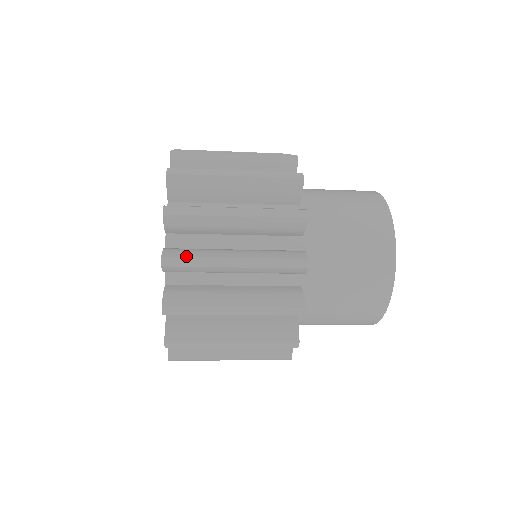
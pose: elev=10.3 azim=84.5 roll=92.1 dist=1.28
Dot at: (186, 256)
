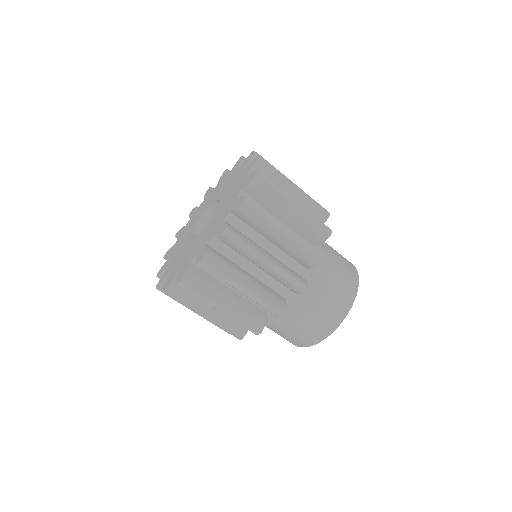
Dot at: (241, 238)
